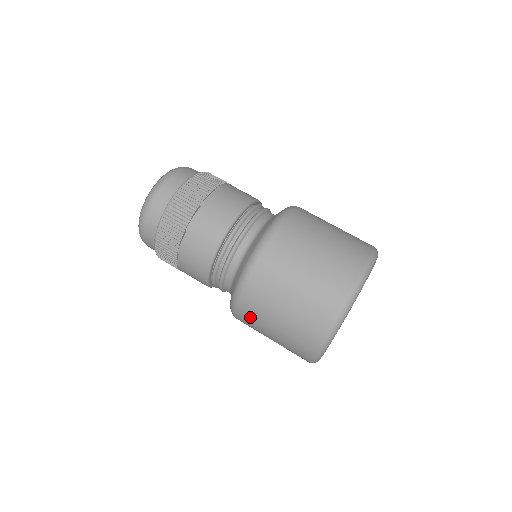
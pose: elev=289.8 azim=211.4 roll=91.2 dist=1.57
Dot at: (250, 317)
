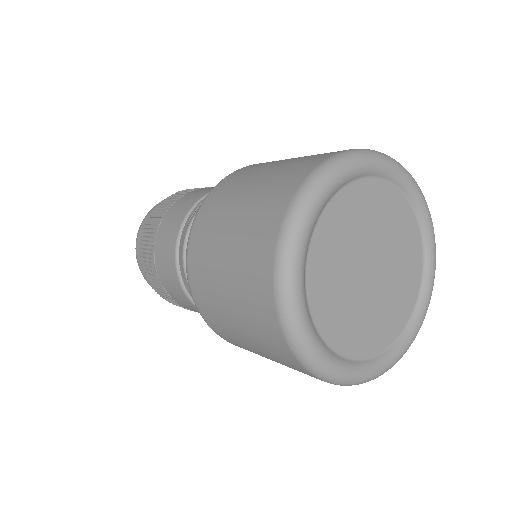
Dot at: occluded
